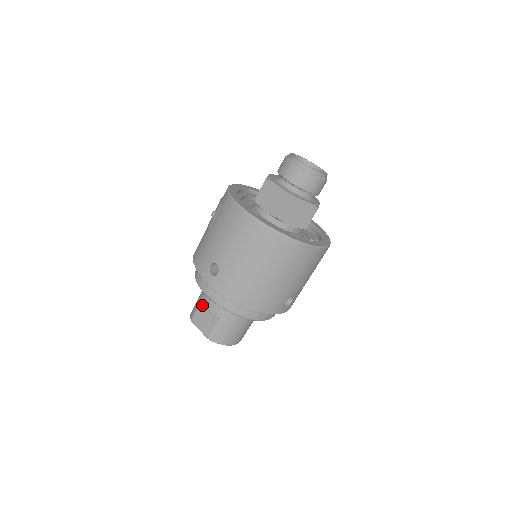
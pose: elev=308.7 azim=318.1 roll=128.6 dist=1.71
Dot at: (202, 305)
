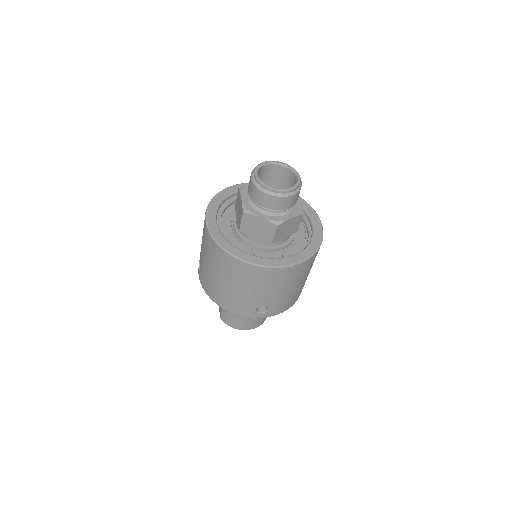
Dot at: occluded
